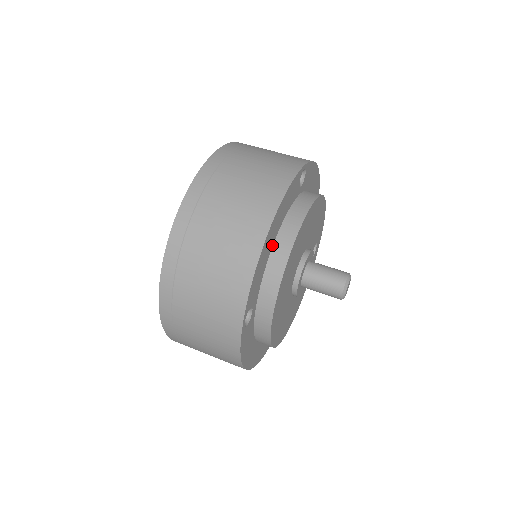
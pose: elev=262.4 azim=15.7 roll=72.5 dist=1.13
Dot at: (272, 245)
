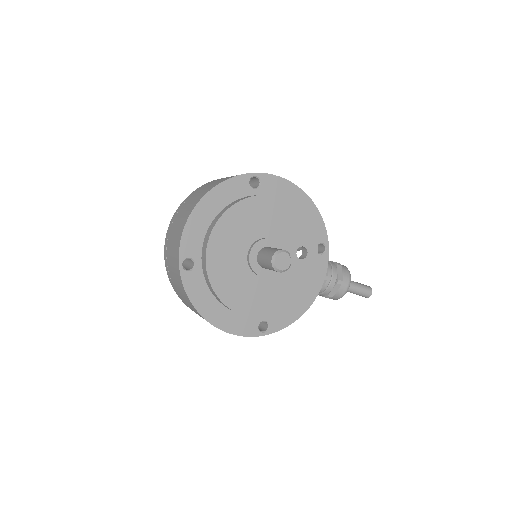
Dot at: (212, 219)
